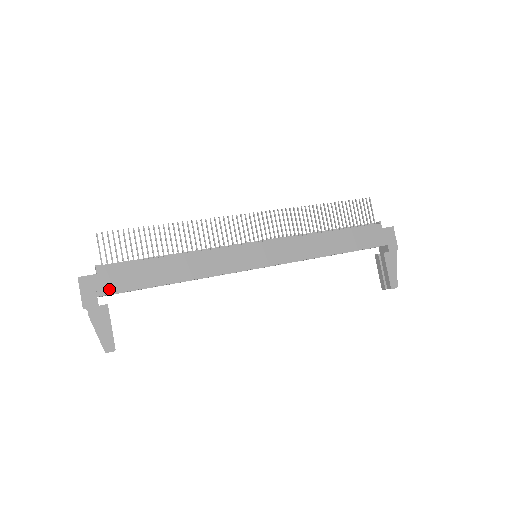
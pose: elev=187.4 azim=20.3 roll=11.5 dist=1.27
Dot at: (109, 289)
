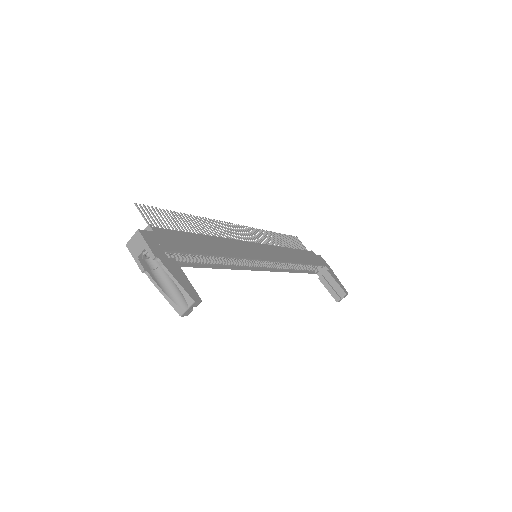
Dot at: (170, 246)
